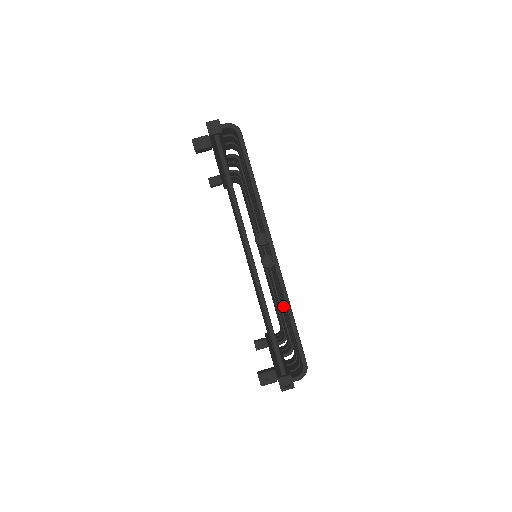
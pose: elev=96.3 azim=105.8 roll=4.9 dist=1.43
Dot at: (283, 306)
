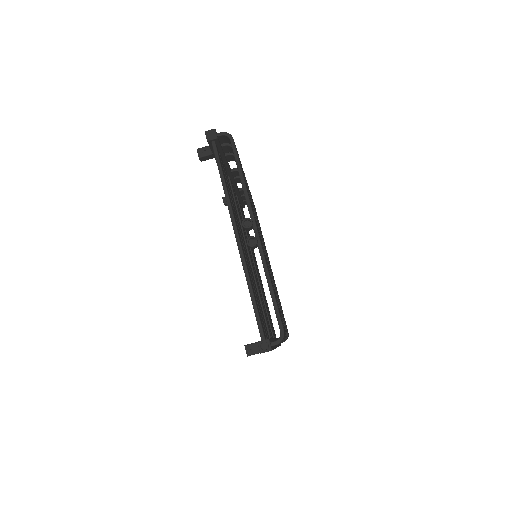
Dot at: occluded
